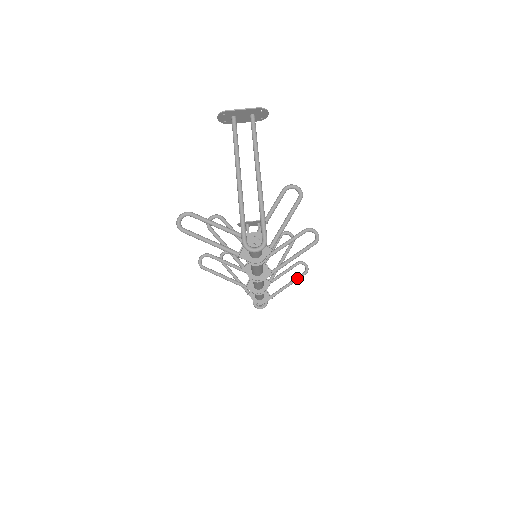
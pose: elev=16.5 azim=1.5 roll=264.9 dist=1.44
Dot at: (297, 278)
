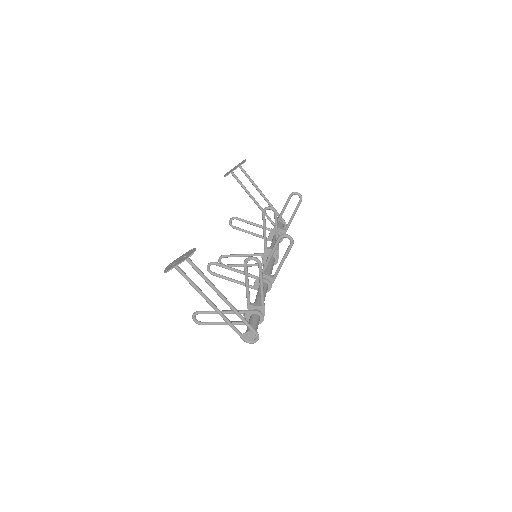
Dot at: (297, 208)
